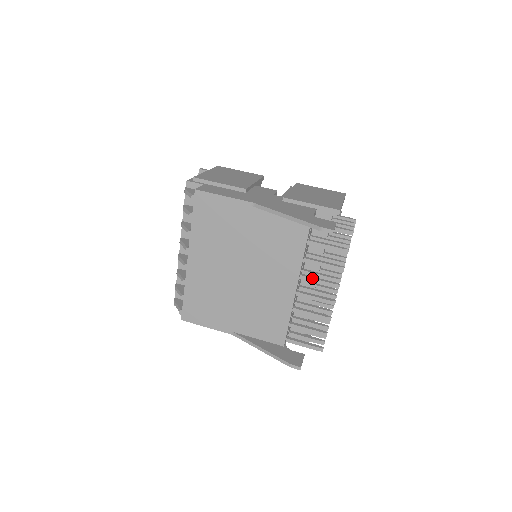
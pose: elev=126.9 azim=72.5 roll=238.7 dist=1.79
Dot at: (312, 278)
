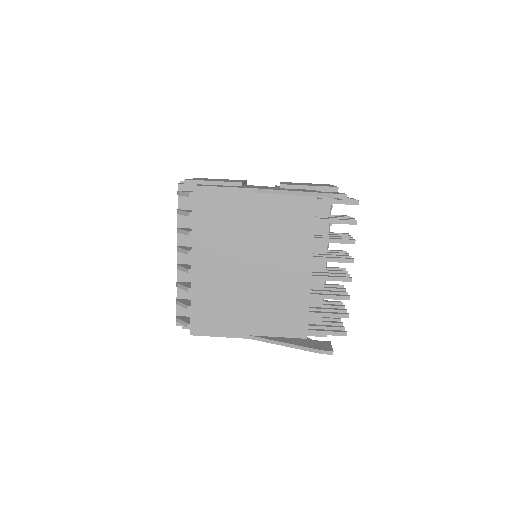
Dot at: (325, 257)
